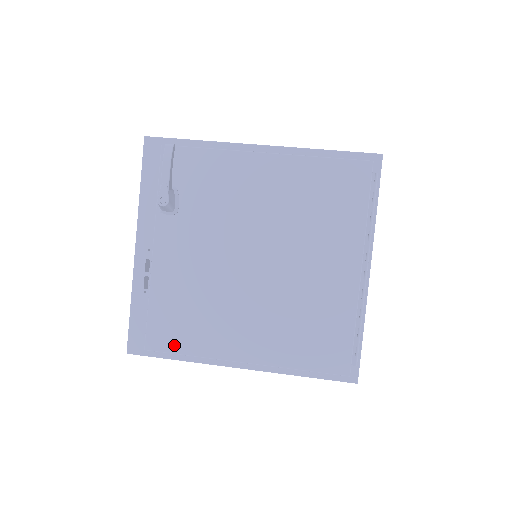
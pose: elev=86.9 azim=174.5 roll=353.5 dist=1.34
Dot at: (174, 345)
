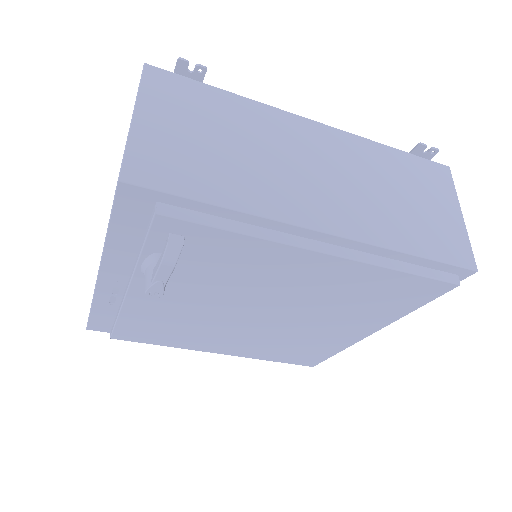
Dot at: (146, 340)
